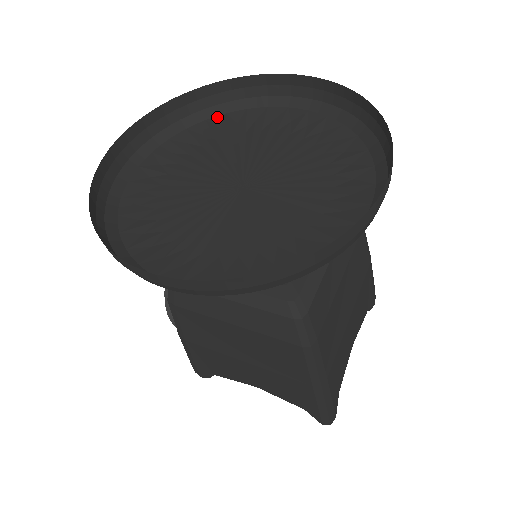
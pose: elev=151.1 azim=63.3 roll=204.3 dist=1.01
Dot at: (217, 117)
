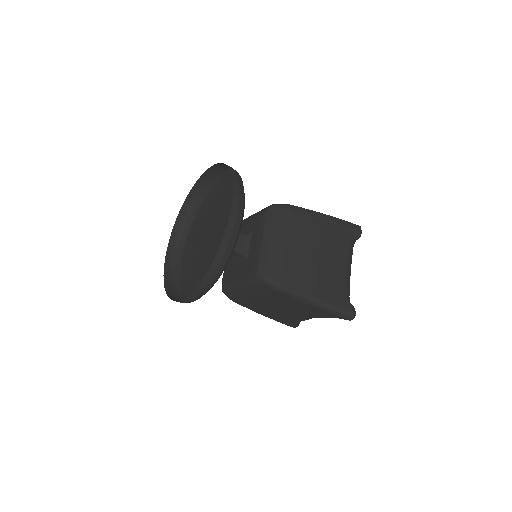
Dot at: (201, 206)
